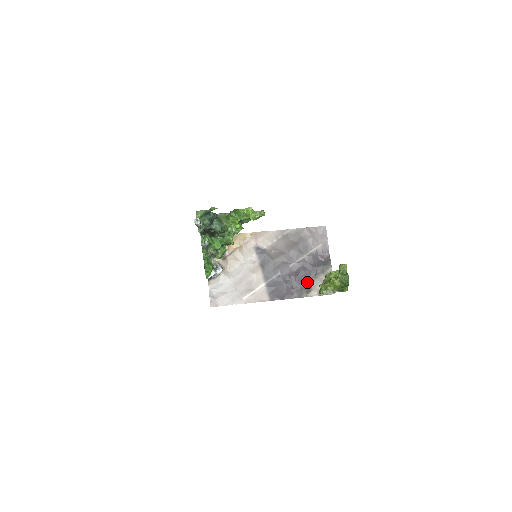
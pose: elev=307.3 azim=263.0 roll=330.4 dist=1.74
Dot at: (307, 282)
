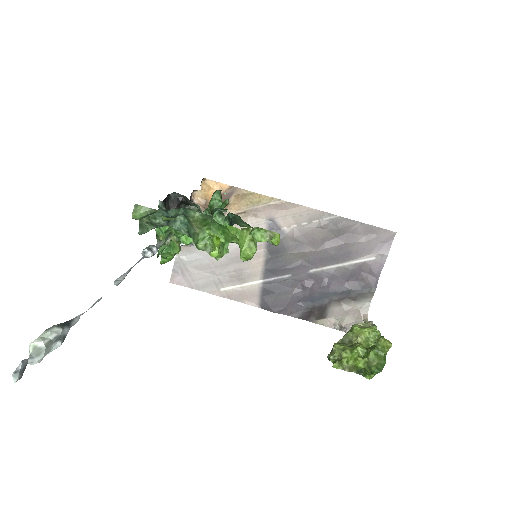
Dot at: (325, 303)
